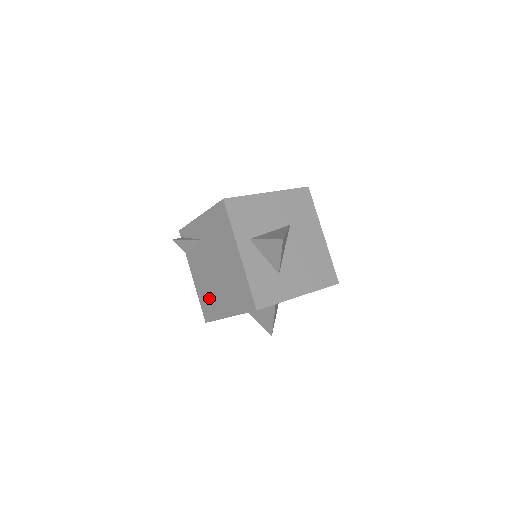
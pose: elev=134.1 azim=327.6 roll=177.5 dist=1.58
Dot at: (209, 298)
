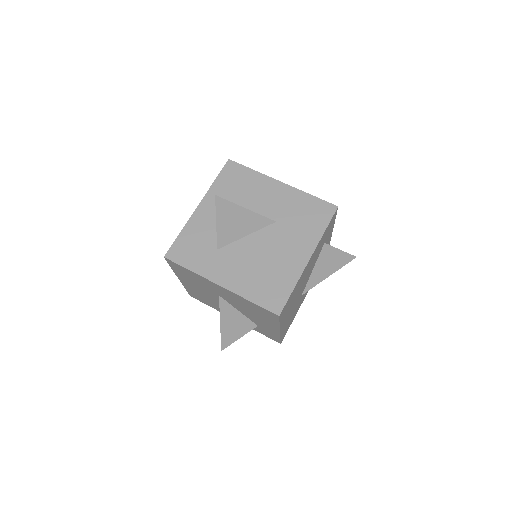
Dot at: occluded
